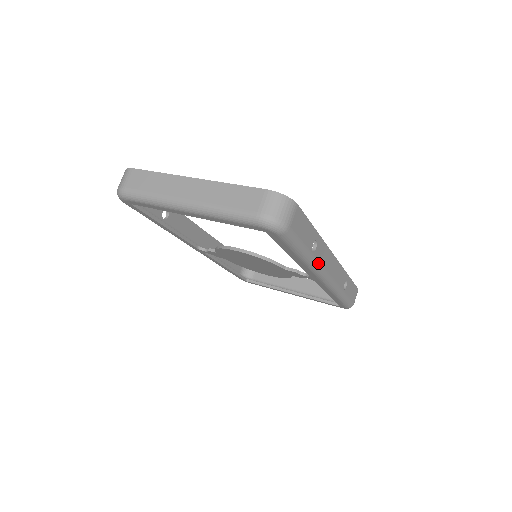
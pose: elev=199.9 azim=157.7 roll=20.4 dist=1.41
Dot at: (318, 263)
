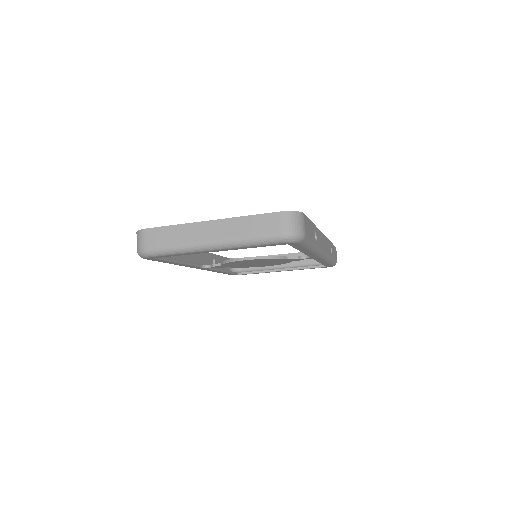
Dot at: (319, 247)
